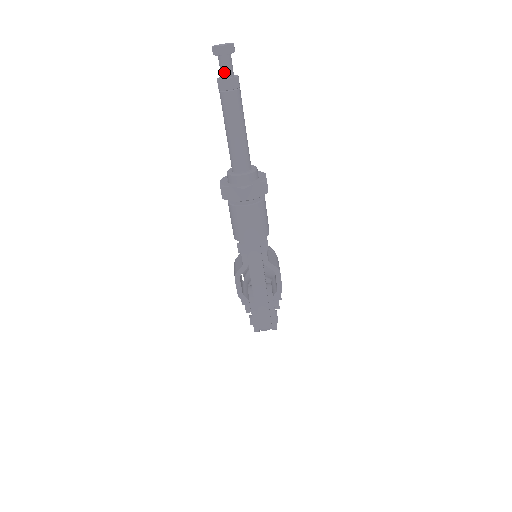
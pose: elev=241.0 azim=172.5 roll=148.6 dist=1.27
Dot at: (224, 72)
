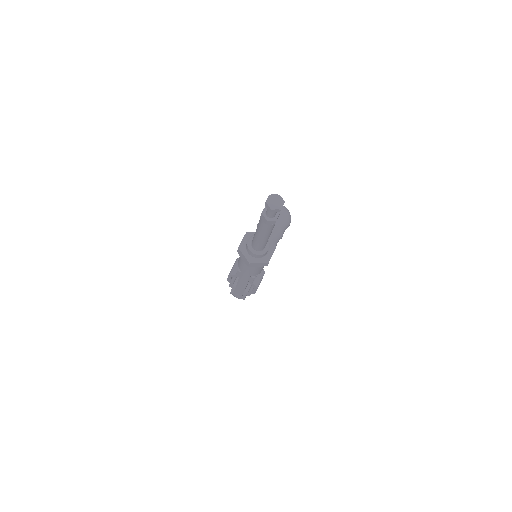
Dot at: (268, 214)
